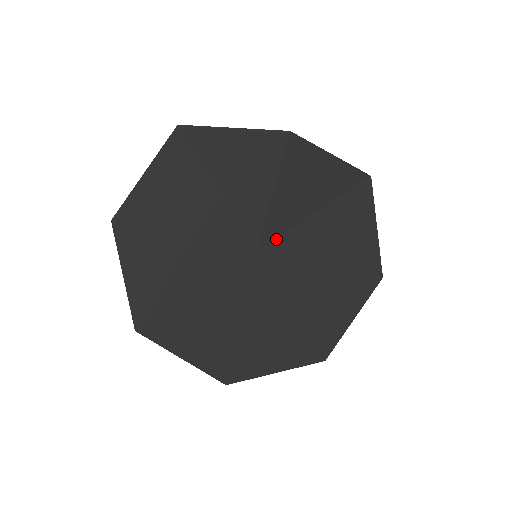
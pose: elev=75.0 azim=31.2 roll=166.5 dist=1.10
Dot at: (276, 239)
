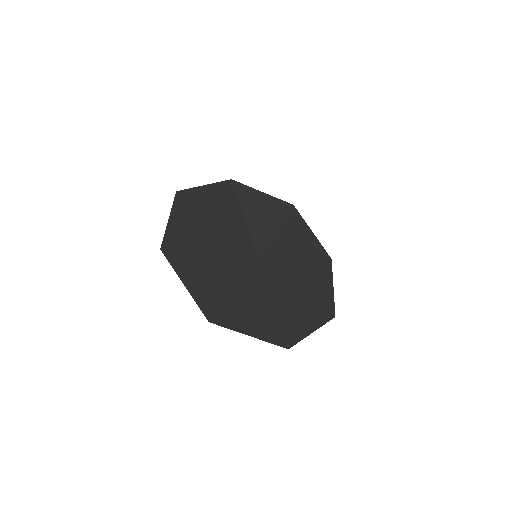
Dot at: (270, 256)
